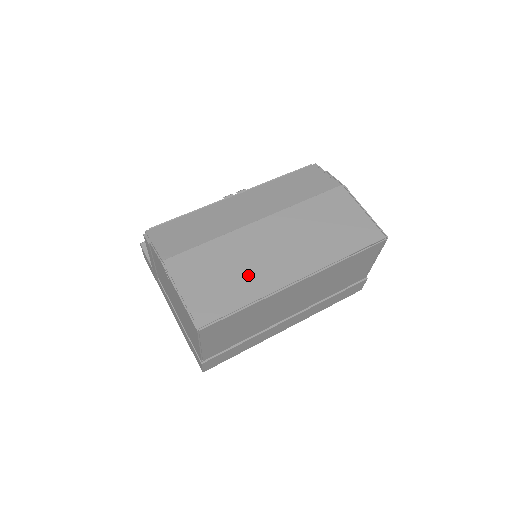
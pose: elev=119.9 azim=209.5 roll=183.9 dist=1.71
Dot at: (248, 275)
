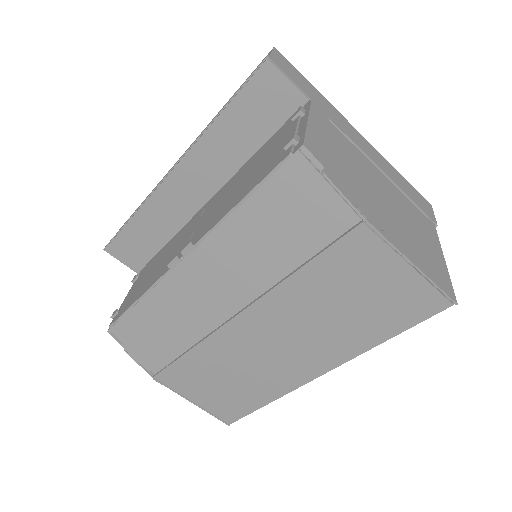
Dot at: (255, 379)
